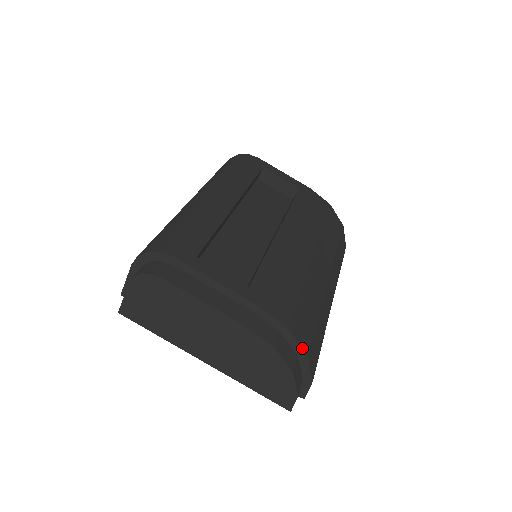
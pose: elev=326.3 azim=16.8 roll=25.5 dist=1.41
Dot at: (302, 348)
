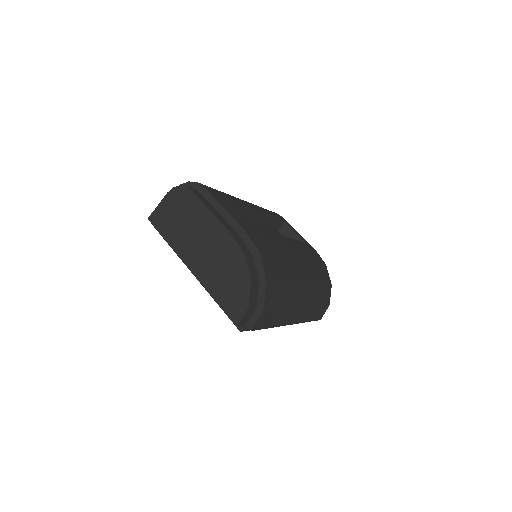
Dot at: (265, 273)
